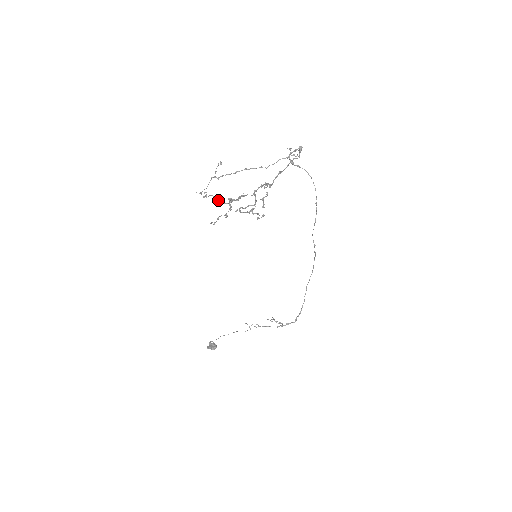
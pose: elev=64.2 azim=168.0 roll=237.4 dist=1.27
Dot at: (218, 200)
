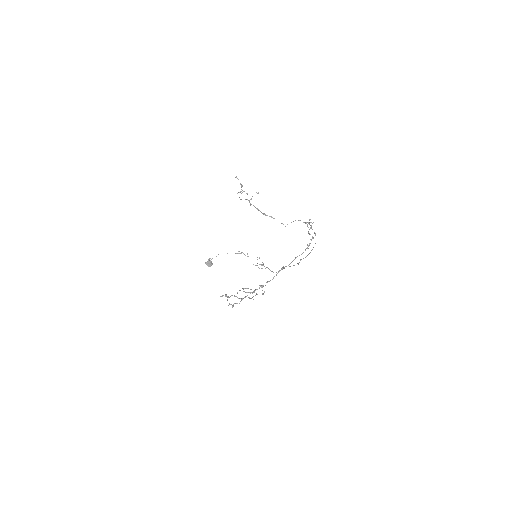
Dot at: (228, 297)
